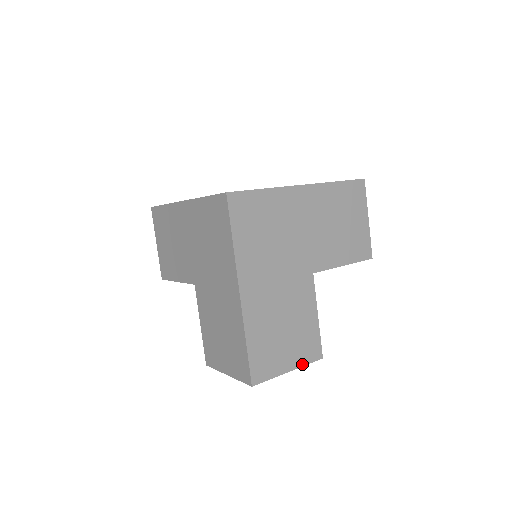
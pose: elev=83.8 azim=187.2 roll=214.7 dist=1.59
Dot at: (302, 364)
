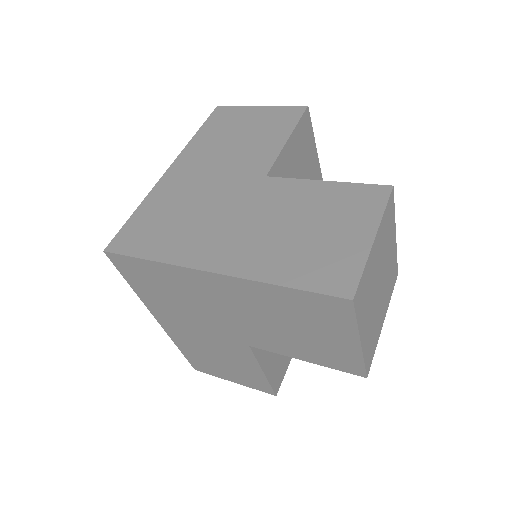
Dot at: (248, 386)
